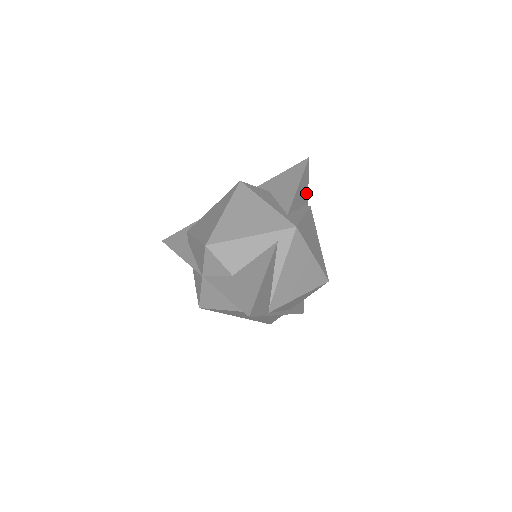
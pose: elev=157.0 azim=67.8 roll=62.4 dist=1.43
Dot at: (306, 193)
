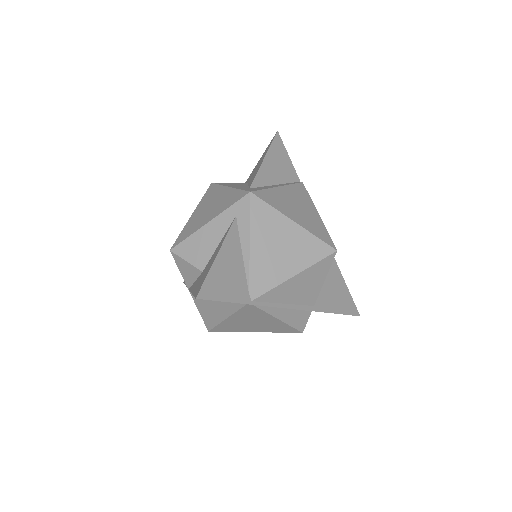
Dot at: (290, 169)
